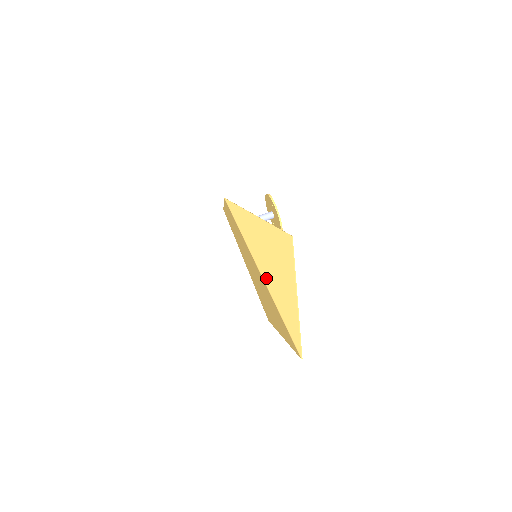
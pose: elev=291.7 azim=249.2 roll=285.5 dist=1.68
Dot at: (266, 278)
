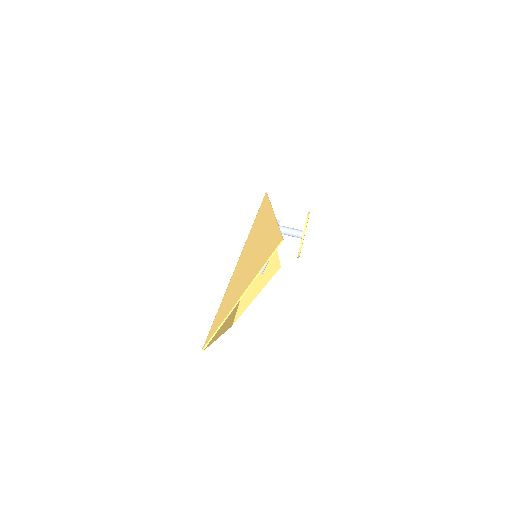
Dot at: (237, 268)
